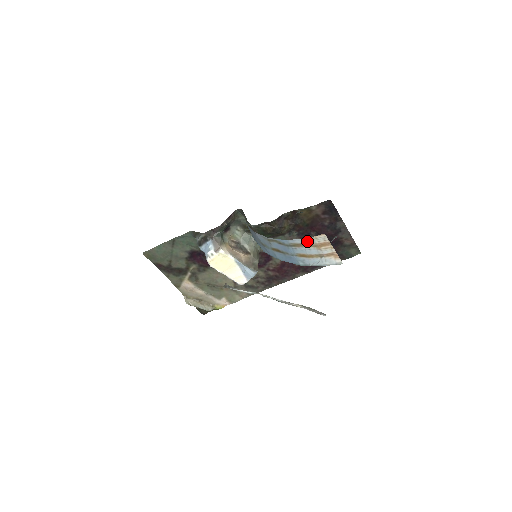
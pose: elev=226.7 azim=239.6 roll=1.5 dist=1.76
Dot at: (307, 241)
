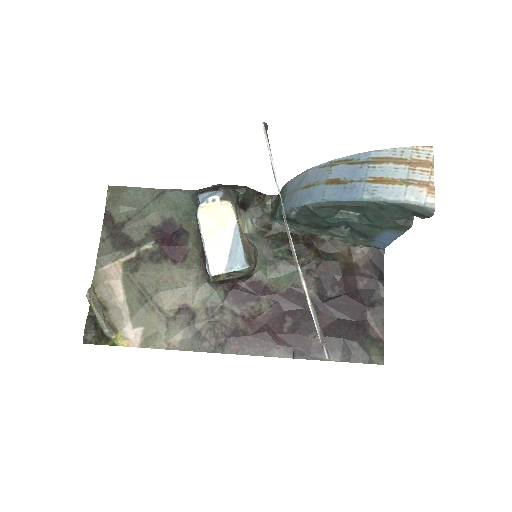
Dot at: (400, 153)
